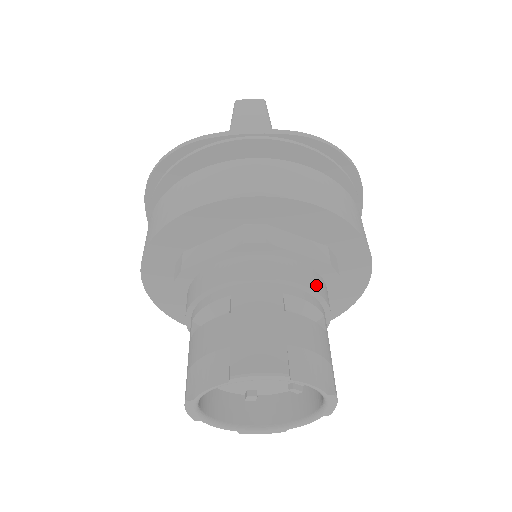
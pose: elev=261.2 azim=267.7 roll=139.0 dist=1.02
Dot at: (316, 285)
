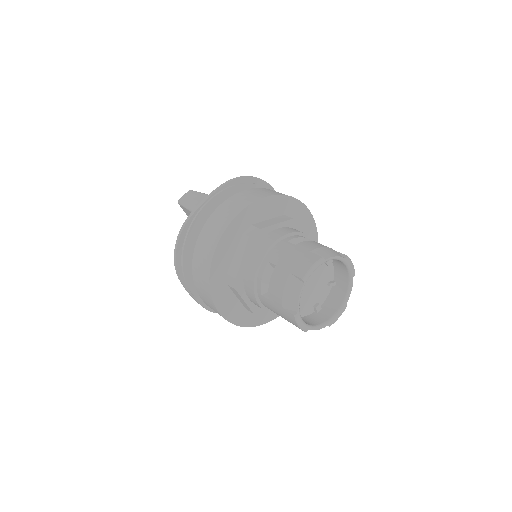
Dot at: (296, 231)
